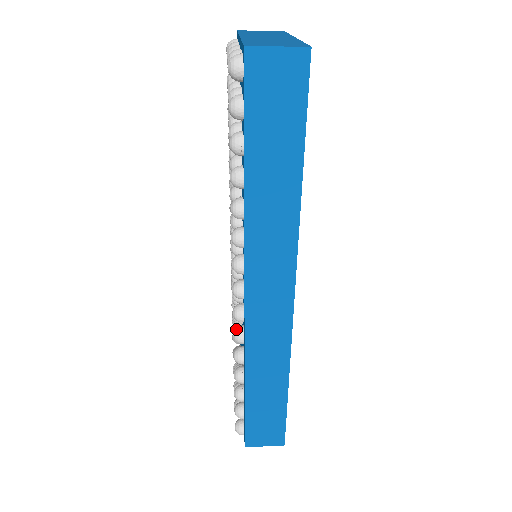
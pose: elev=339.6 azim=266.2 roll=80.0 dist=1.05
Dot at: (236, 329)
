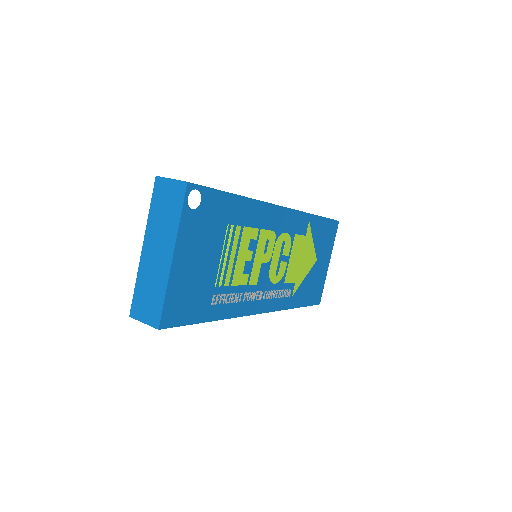
Dot at: occluded
